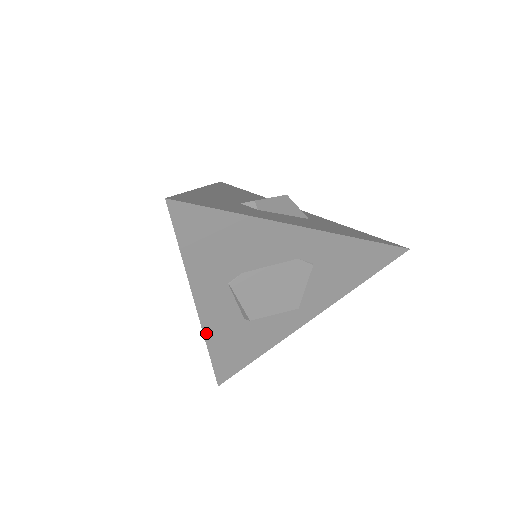
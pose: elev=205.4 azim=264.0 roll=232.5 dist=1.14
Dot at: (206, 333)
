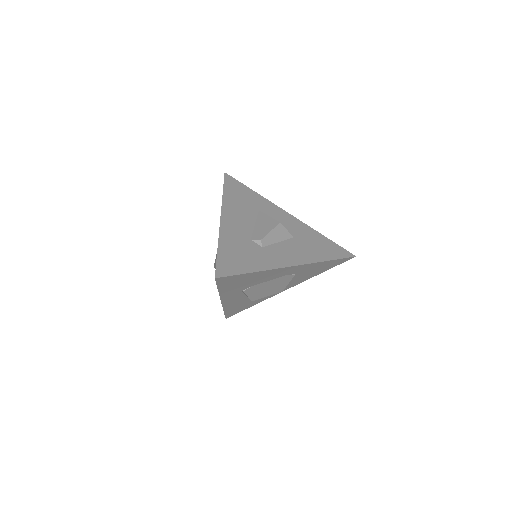
Dot at: (224, 306)
